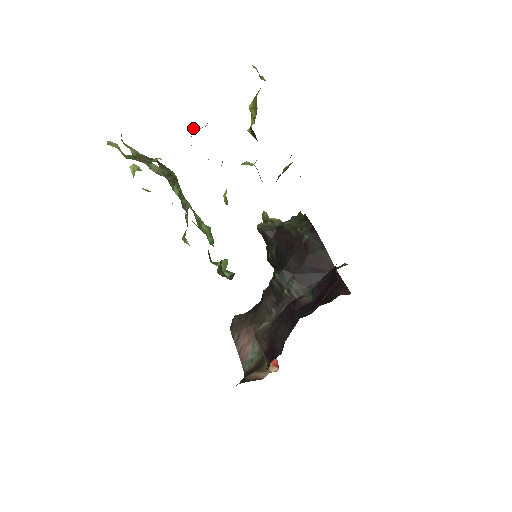
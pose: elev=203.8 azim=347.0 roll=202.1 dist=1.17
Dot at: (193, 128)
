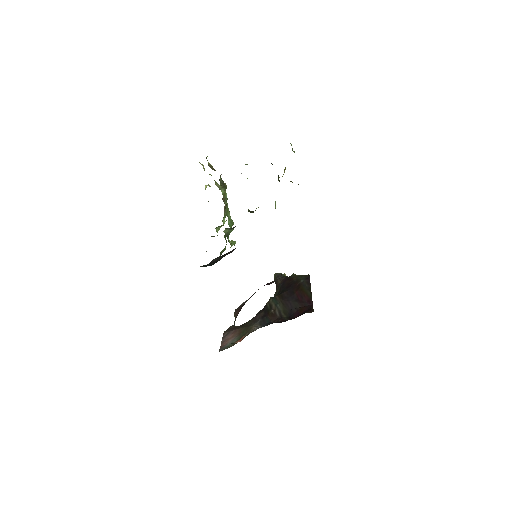
Dot at: (246, 164)
